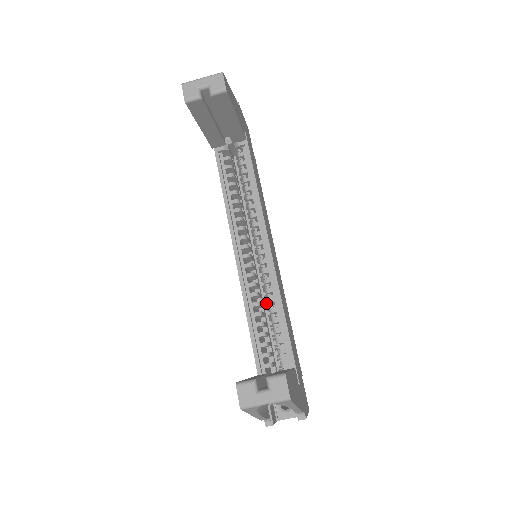
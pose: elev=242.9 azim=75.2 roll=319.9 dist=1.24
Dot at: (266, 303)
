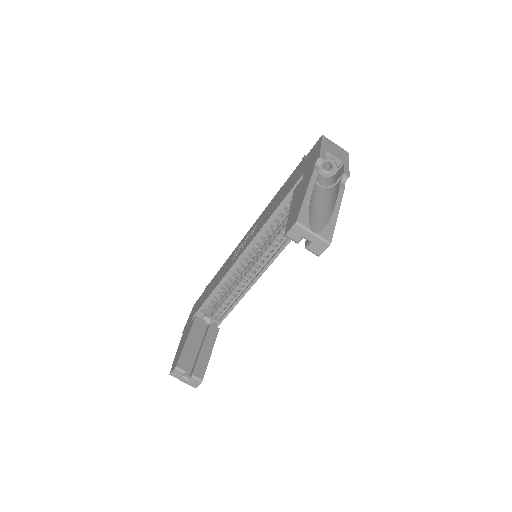
Dot at: occluded
